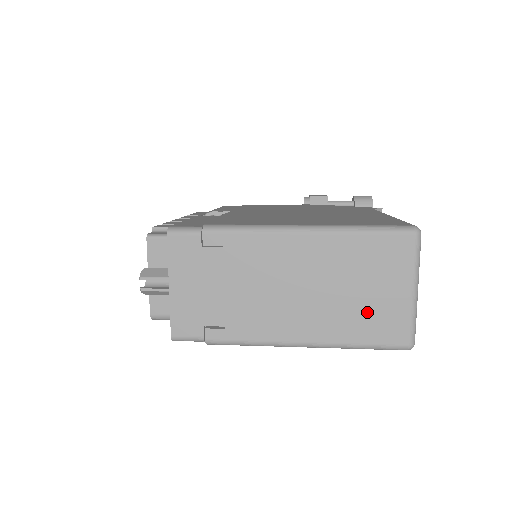
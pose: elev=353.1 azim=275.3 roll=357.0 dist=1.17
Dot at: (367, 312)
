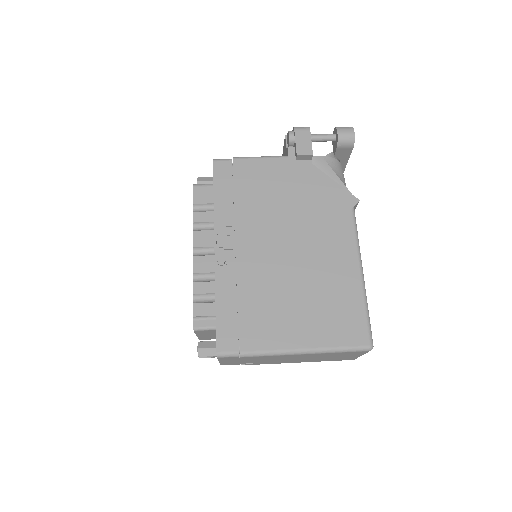
Dot at: occluded
